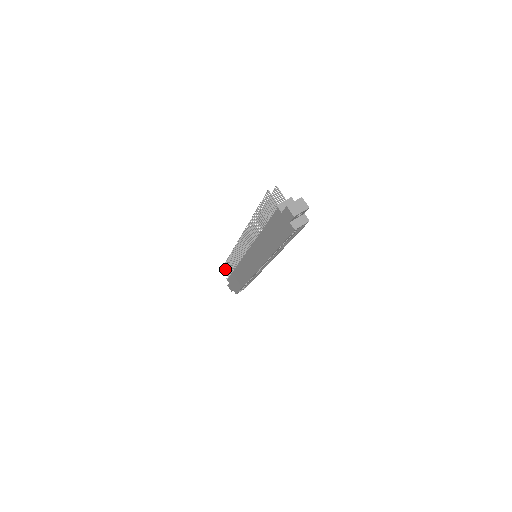
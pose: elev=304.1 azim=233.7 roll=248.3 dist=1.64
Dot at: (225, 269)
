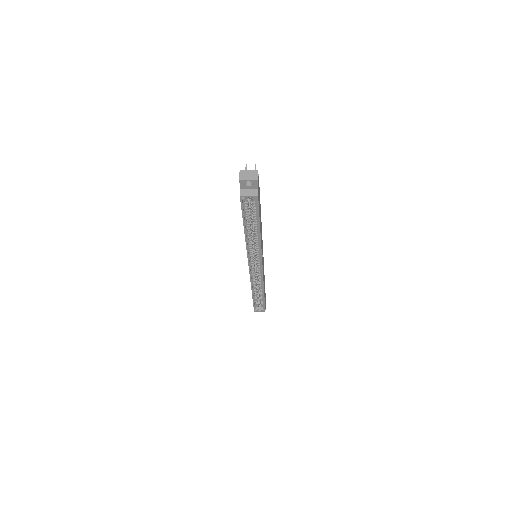
Dot at: occluded
